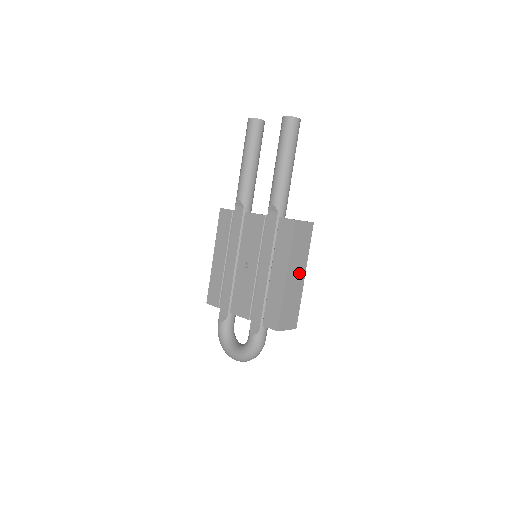
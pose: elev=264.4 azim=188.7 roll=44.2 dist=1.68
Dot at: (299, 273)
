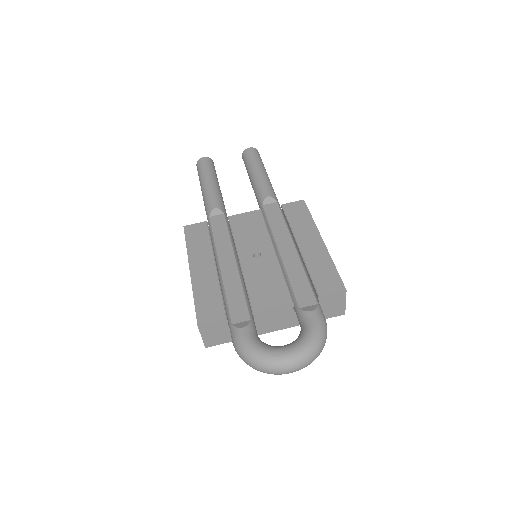
Dot at: occluded
